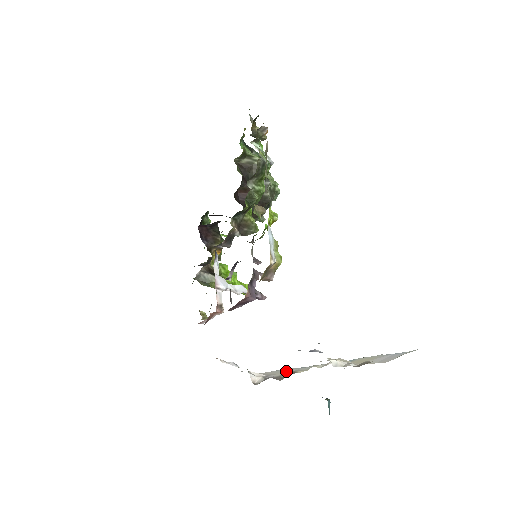
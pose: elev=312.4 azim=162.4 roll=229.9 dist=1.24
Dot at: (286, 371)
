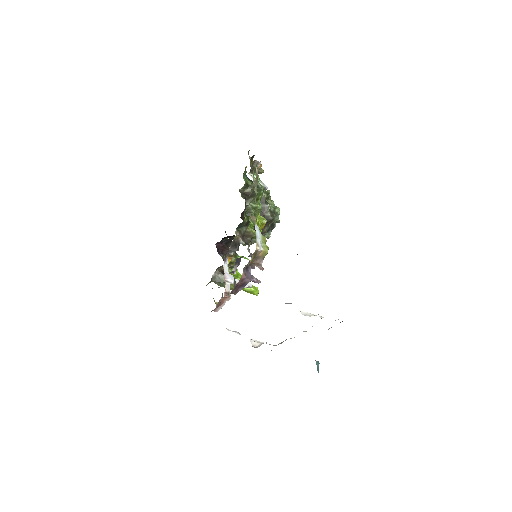
Dot at: occluded
